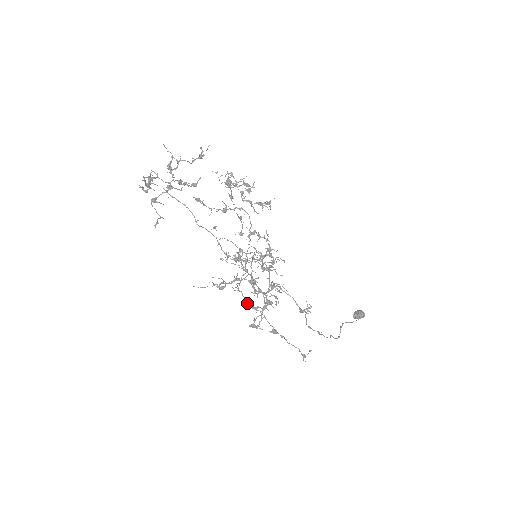
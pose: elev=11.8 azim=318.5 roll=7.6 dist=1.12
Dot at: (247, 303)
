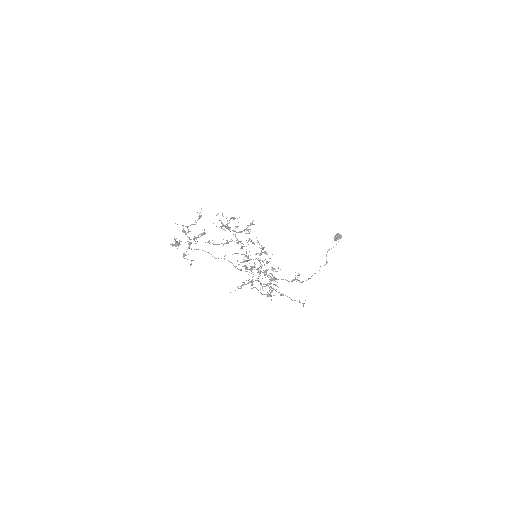
Dot at: (261, 293)
